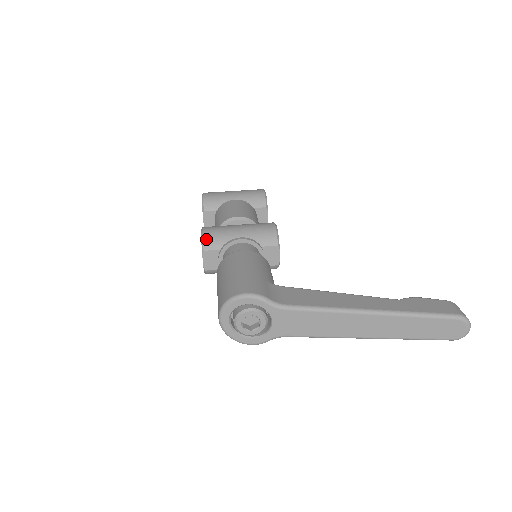
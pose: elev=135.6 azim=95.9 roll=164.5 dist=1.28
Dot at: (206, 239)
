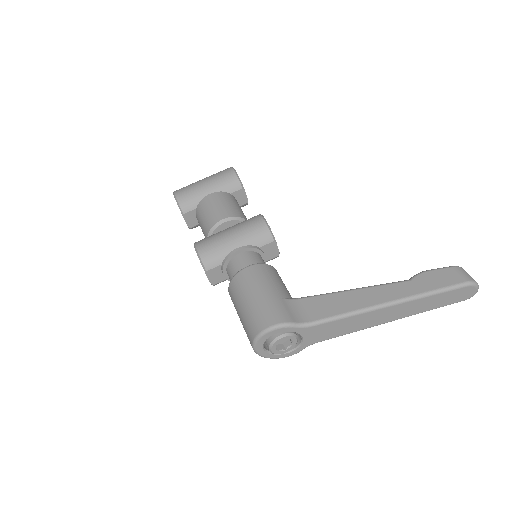
Dot at: (204, 259)
